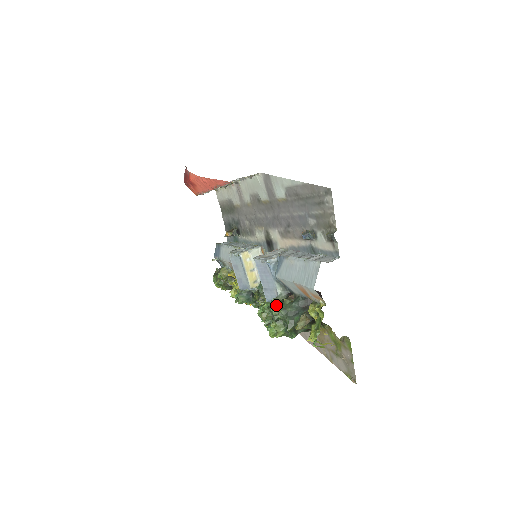
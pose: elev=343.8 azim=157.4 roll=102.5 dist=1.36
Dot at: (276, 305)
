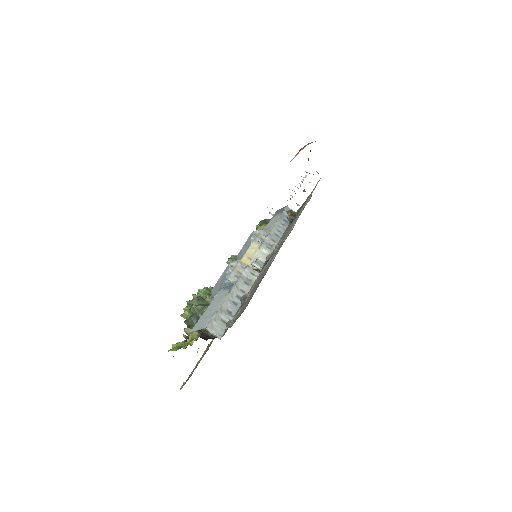
Dot at: (201, 302)
